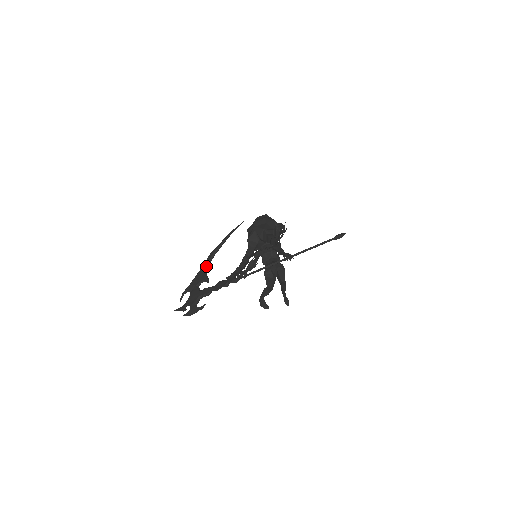
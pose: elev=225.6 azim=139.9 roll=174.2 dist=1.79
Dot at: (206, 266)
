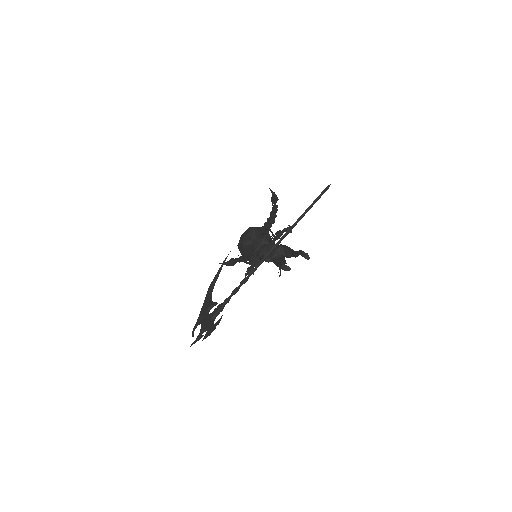
Dot at: (208, 297)
